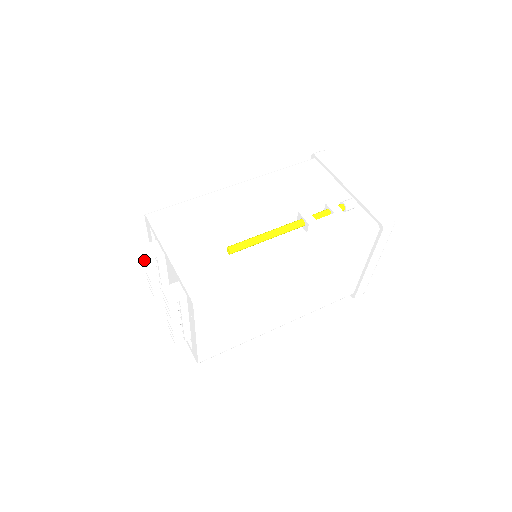
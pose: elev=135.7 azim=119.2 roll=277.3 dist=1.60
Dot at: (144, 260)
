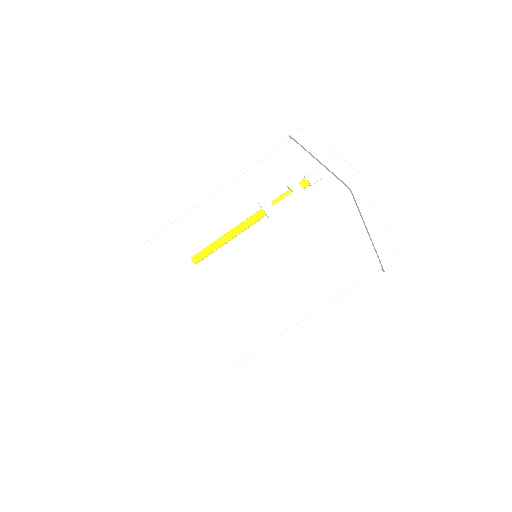
Dot at: (150, 287)
